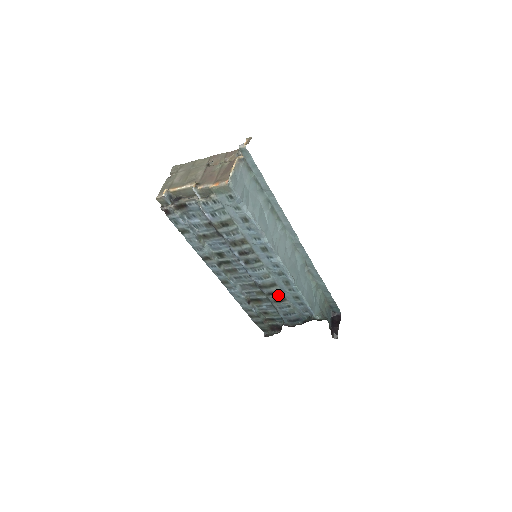
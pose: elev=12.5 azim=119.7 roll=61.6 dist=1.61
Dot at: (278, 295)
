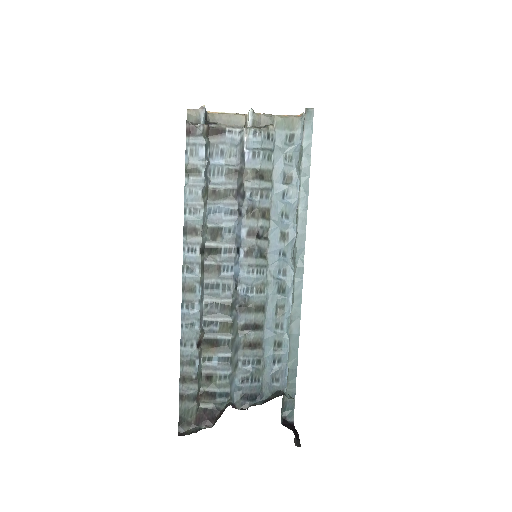
Dot at: (256, 332)
